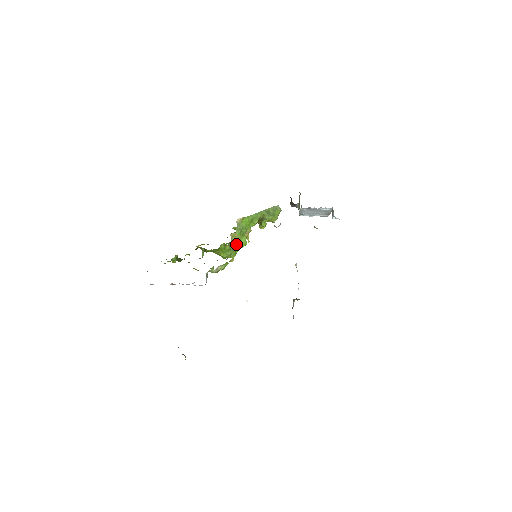
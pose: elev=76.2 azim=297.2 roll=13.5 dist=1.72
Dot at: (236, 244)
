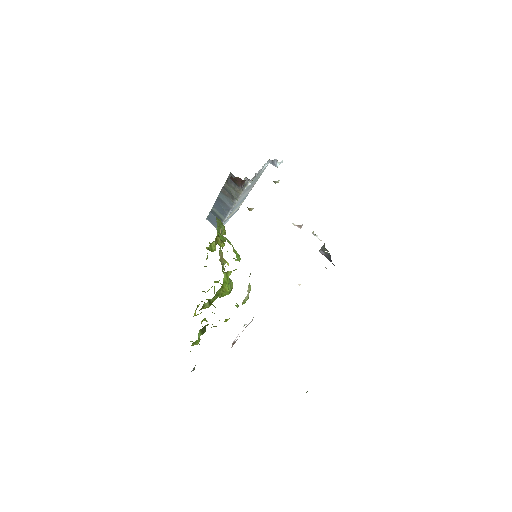
Dot at: occluded
